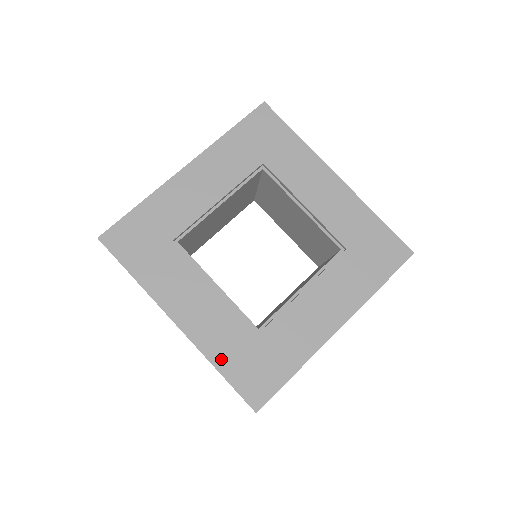
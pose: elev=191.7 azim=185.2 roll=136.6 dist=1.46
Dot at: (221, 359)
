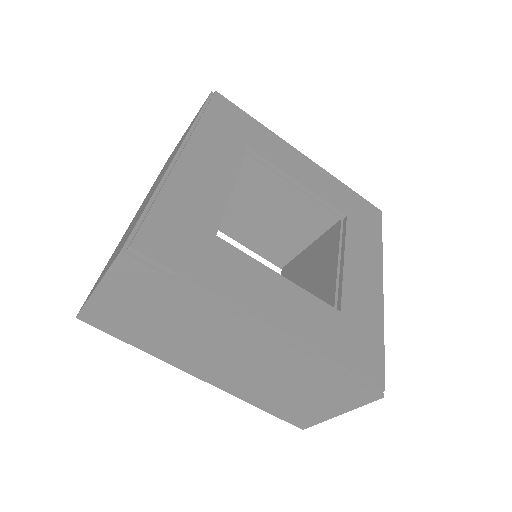
Dot at: (167, 198)
